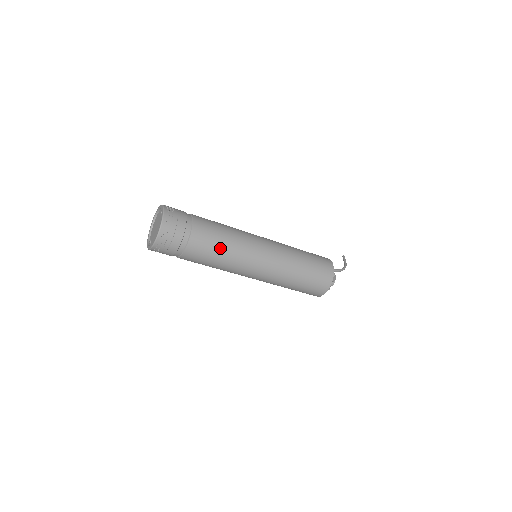
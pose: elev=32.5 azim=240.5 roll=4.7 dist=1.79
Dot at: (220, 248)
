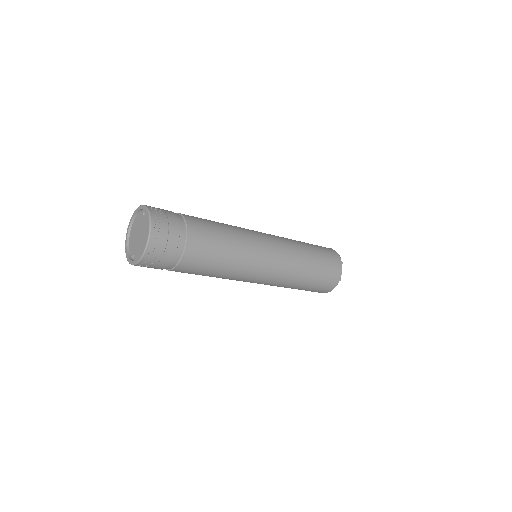
Dot at: (223, 247)
